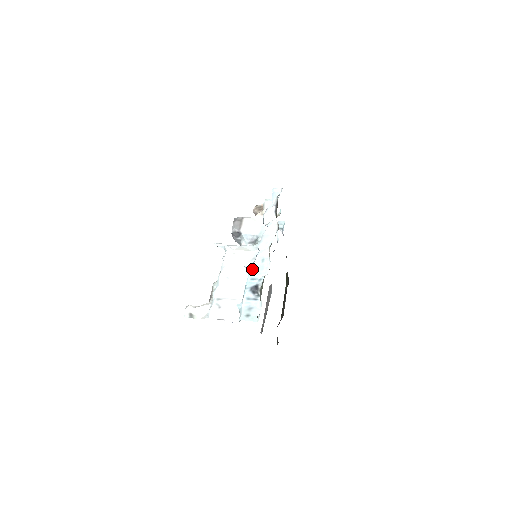
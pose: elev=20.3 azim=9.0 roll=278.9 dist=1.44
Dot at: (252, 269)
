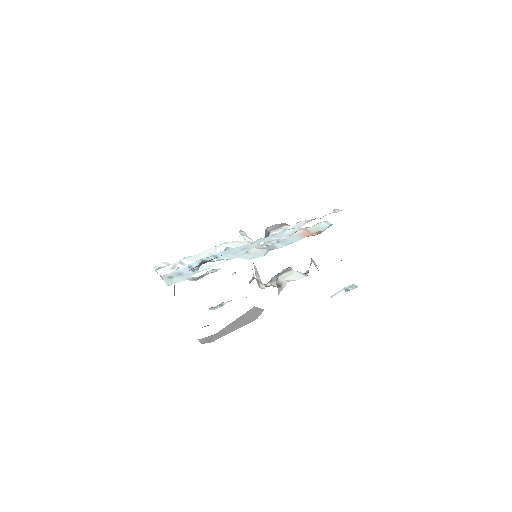
Dot at: (226, 250)
